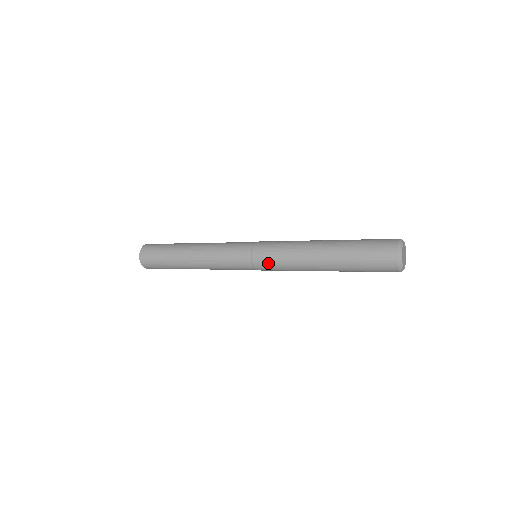
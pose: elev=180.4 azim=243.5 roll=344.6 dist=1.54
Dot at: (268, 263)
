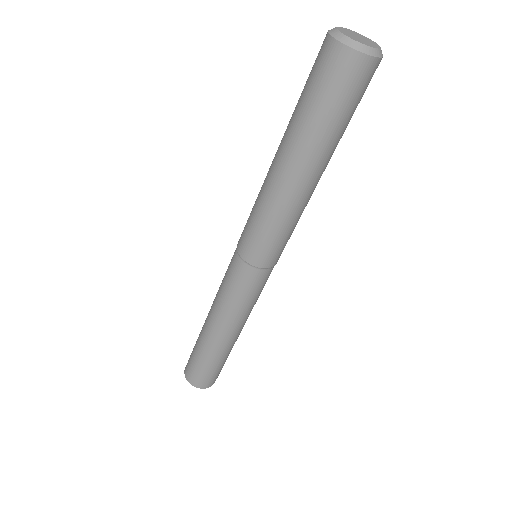
Dot at: (245, 226)
